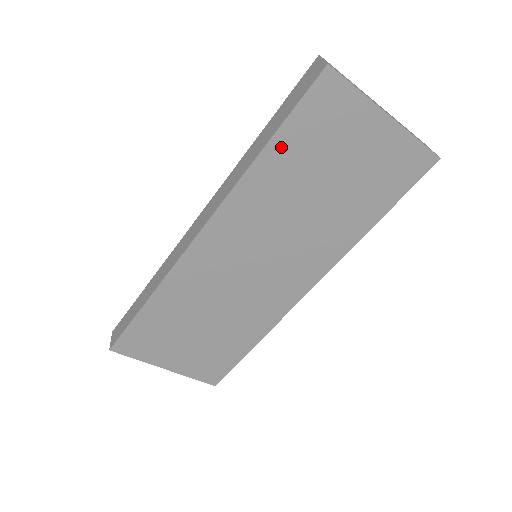
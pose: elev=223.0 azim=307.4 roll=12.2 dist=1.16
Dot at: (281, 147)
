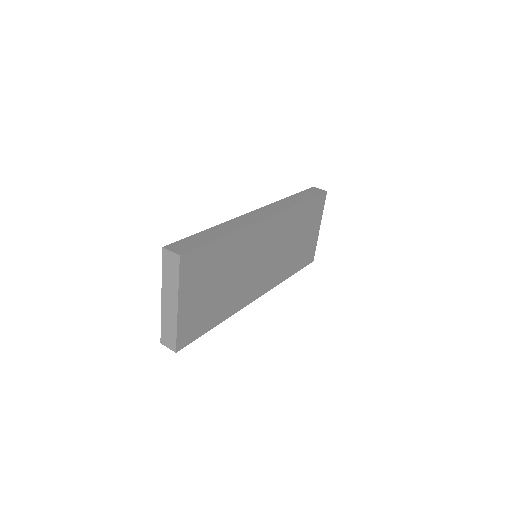
Dot at: (306, 207)
